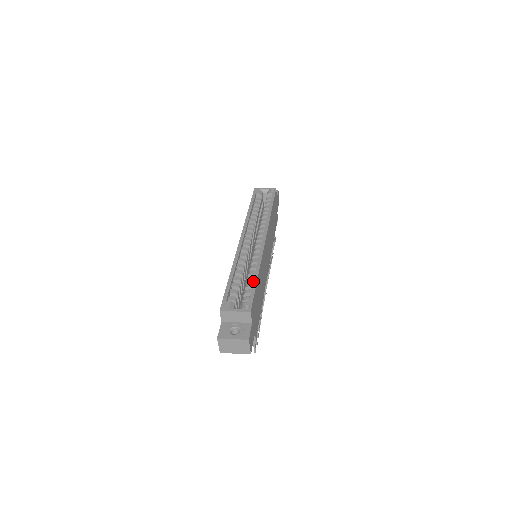
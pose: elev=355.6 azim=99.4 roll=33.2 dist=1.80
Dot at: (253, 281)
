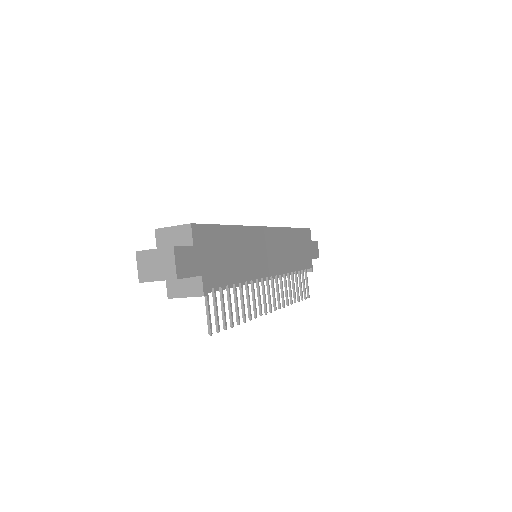
Dot at: occluded
